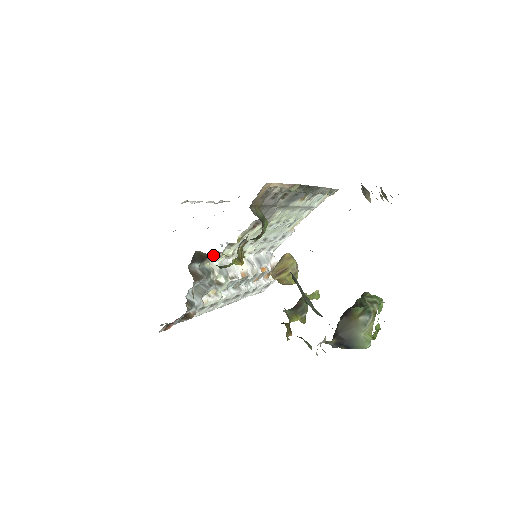
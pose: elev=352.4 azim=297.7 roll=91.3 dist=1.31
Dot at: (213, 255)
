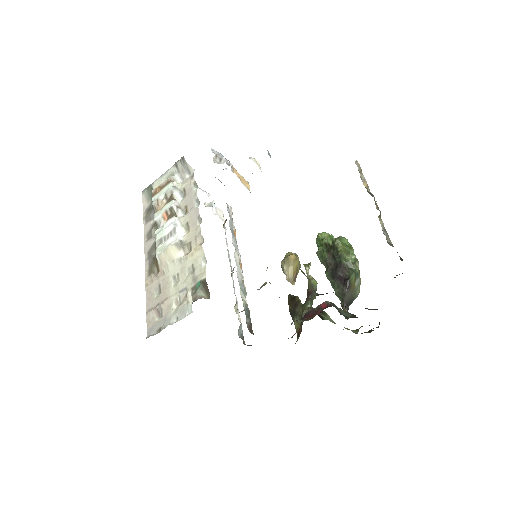
Dot at: occluded
